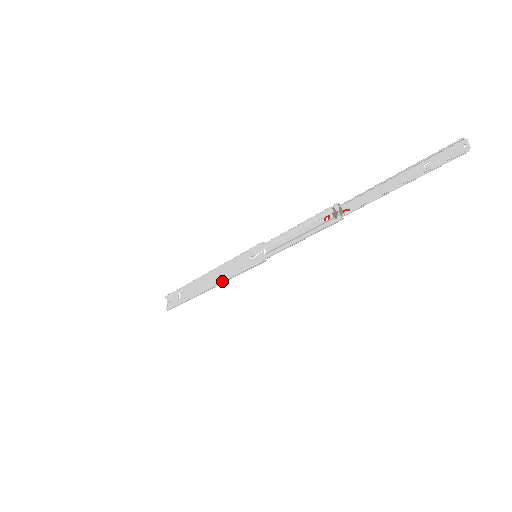
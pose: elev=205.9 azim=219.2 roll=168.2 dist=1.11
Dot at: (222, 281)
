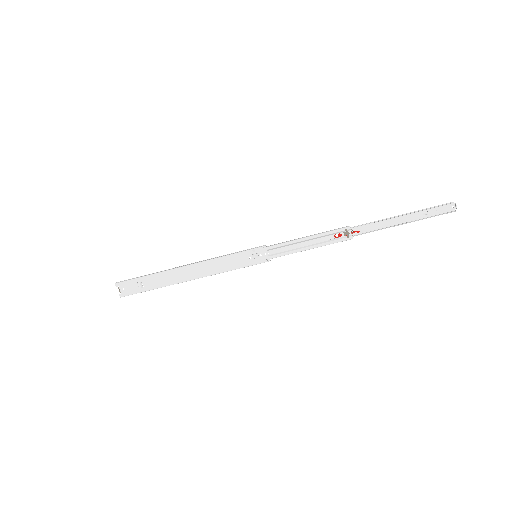
Dot at: occluded
